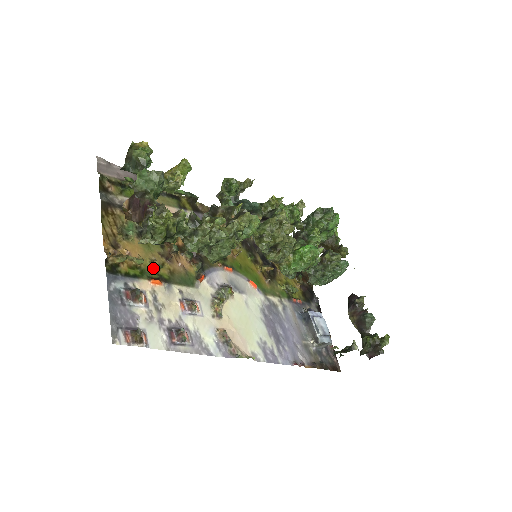
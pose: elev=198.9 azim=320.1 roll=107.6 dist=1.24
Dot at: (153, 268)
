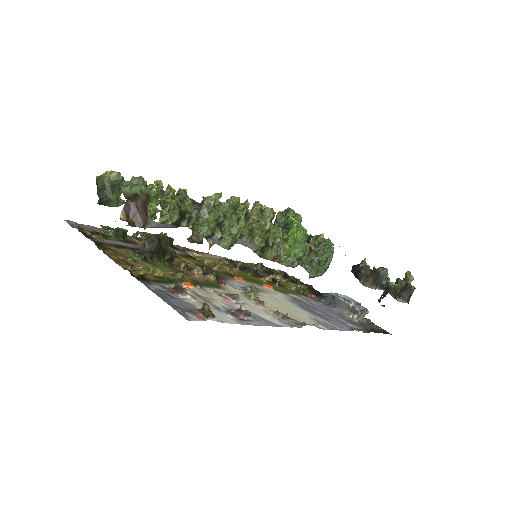
Dot at: (176, 278)
